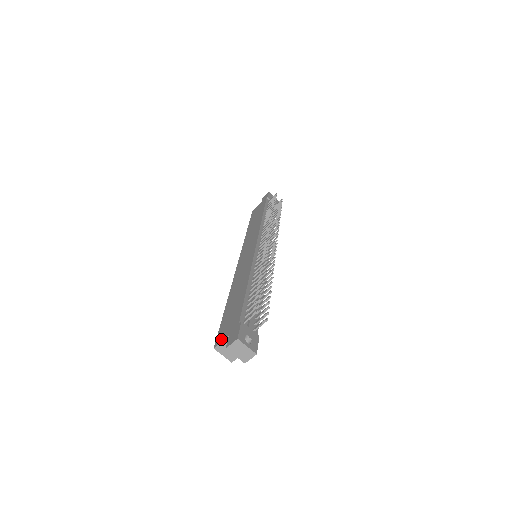
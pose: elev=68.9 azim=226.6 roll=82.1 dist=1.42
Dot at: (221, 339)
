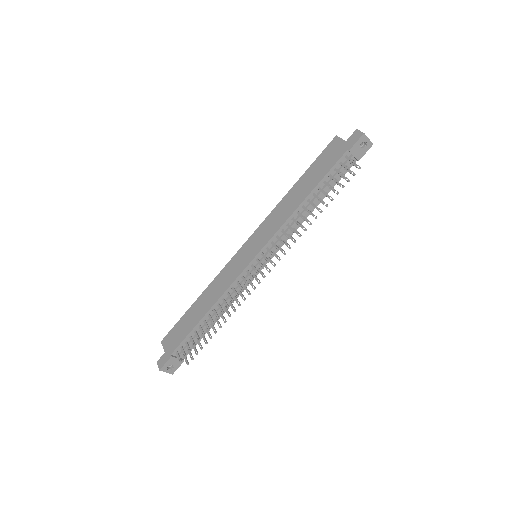
Dot at: (164, 344)
